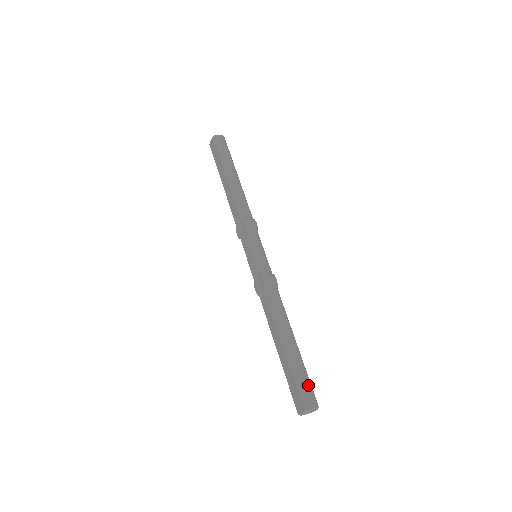
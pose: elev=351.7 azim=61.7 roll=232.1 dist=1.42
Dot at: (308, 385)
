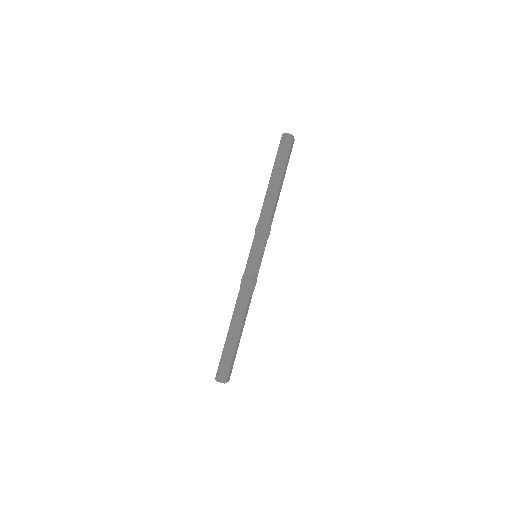
Dot at: (226, 366)
